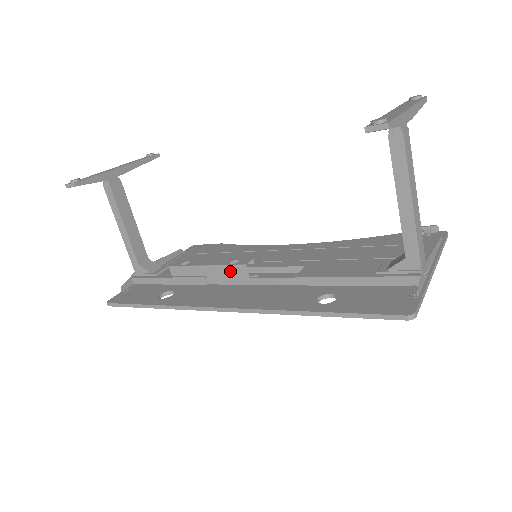
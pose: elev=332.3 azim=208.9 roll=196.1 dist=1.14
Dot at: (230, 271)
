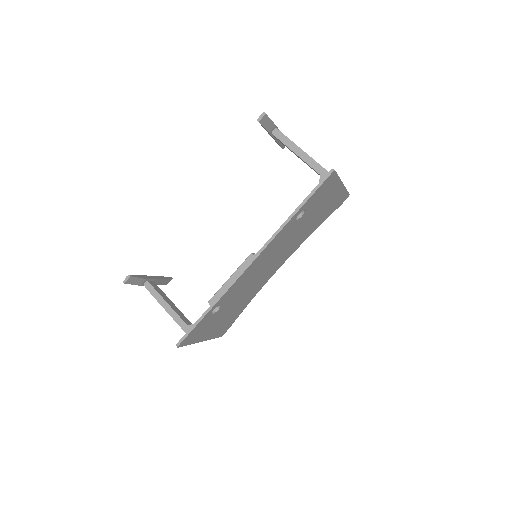
Dot at: occluded
